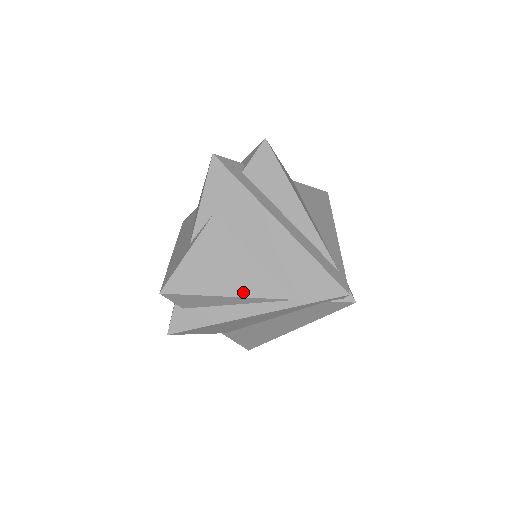
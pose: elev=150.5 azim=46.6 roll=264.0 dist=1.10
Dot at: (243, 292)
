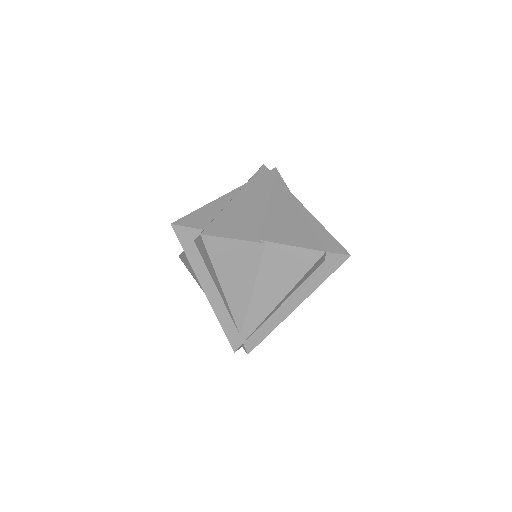
Dot at: occluded
